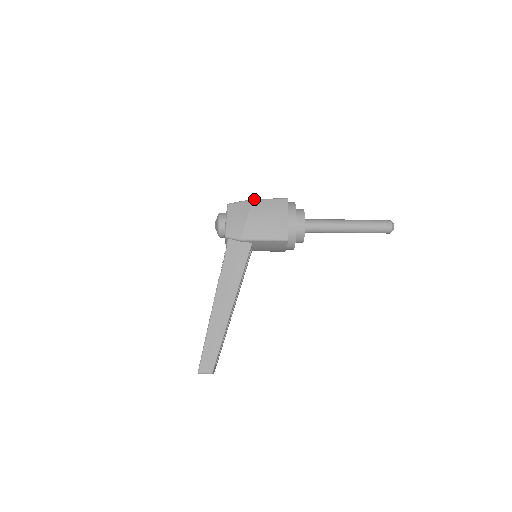
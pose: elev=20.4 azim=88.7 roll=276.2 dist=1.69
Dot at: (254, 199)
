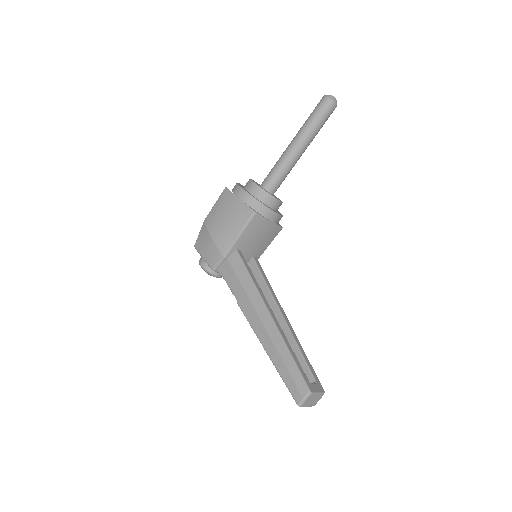
Dot at: (205, 219)
